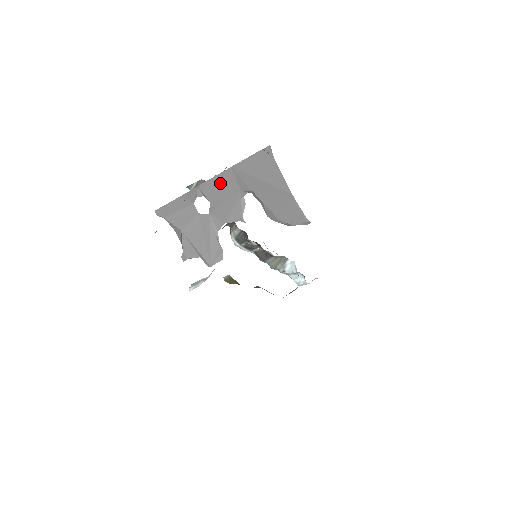
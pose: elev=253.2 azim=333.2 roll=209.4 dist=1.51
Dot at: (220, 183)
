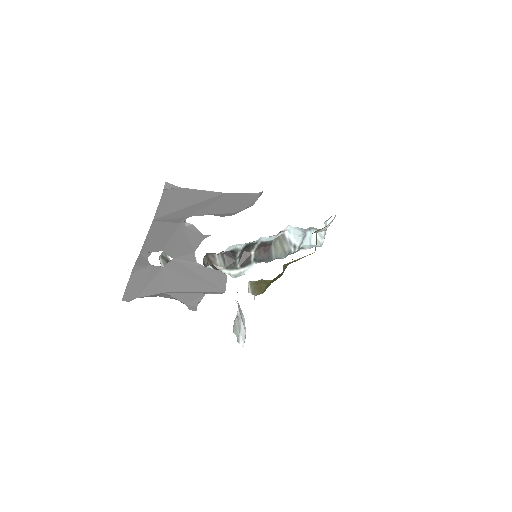
Dot at: (156, 235)
